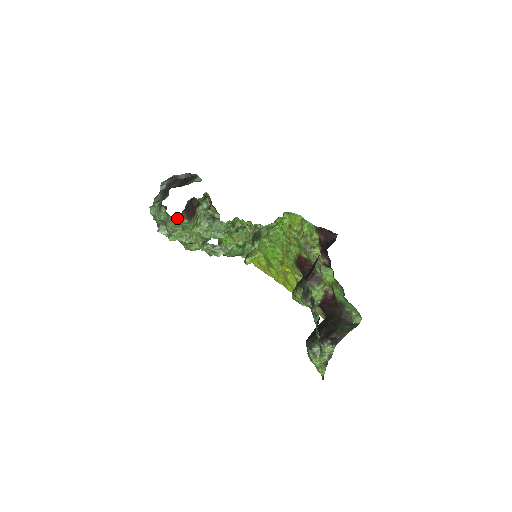
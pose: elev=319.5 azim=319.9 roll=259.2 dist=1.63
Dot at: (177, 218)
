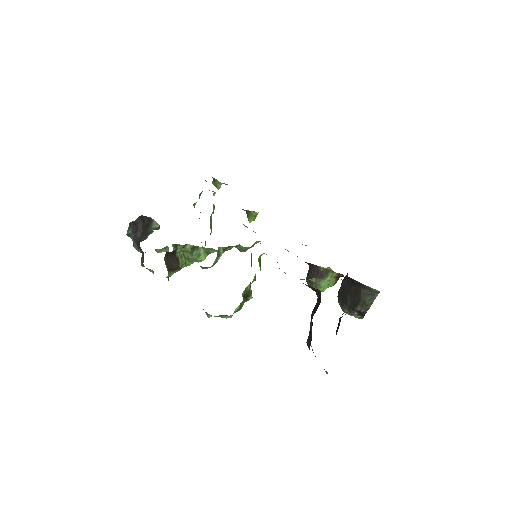
Dot at: (168, 280)
